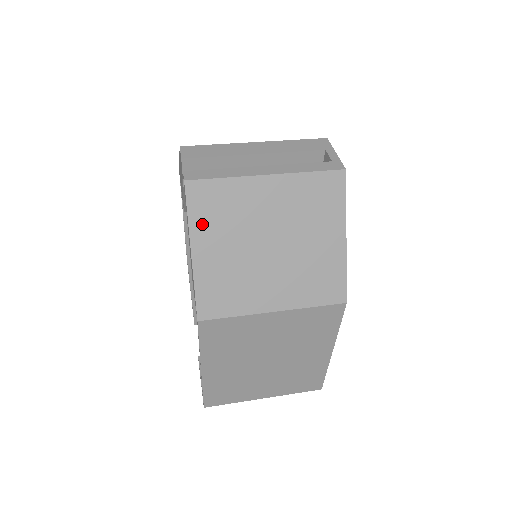
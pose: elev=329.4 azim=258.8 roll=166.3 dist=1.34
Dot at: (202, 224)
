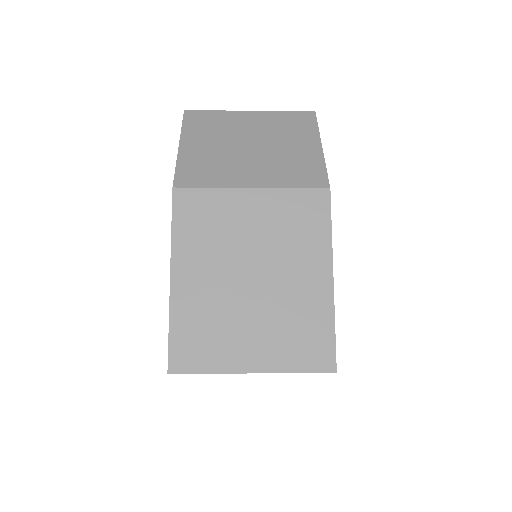
Dot at: (192, 131)
